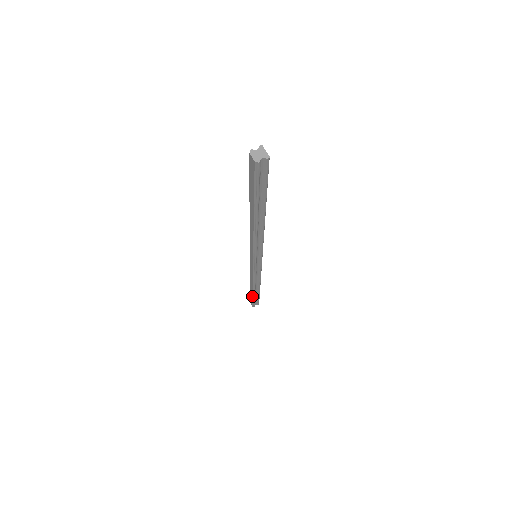
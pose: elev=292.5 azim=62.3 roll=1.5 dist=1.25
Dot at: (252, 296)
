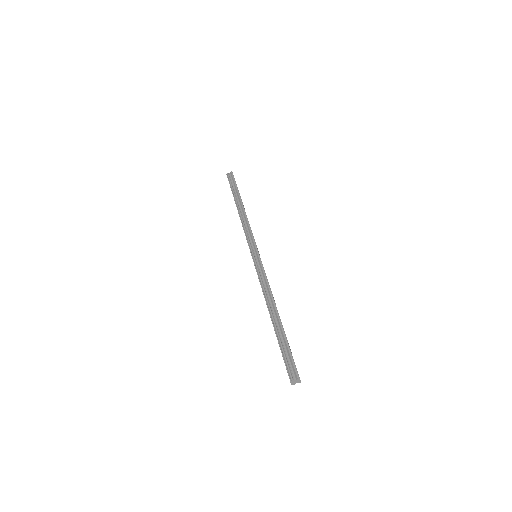
Dot at: occluded
